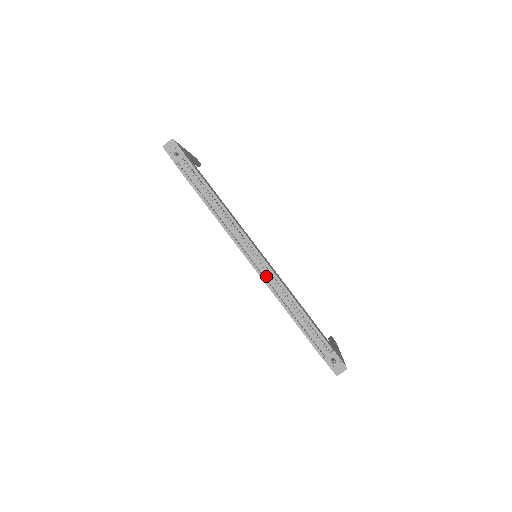
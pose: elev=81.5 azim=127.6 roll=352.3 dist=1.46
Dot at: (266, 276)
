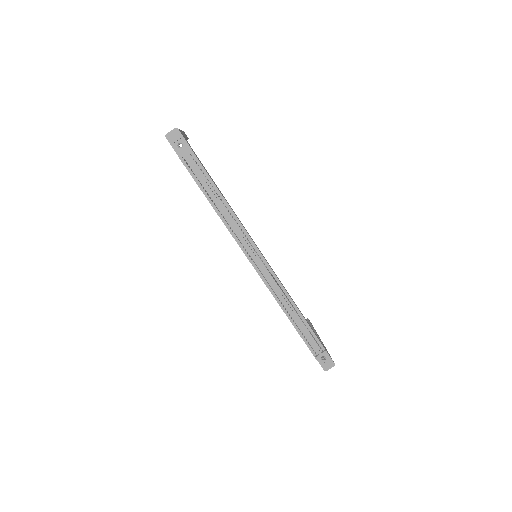
Dot at: (268, 280)
